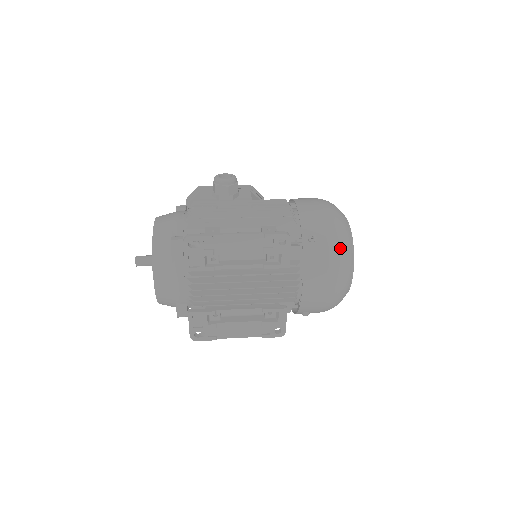
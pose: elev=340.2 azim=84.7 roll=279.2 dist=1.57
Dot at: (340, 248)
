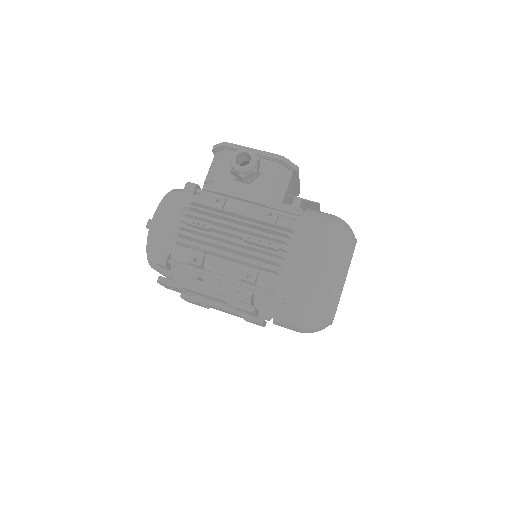
Dot at: (313, 317)
